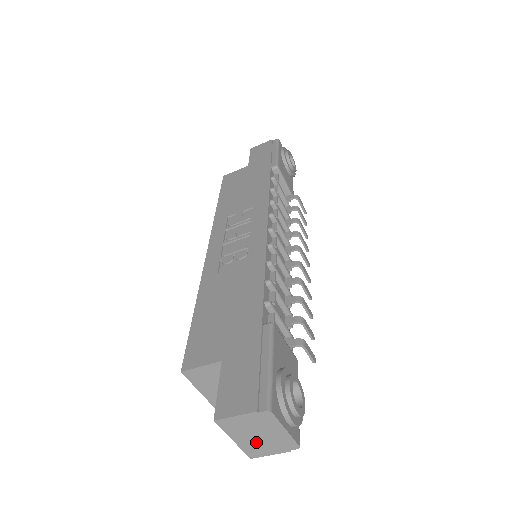
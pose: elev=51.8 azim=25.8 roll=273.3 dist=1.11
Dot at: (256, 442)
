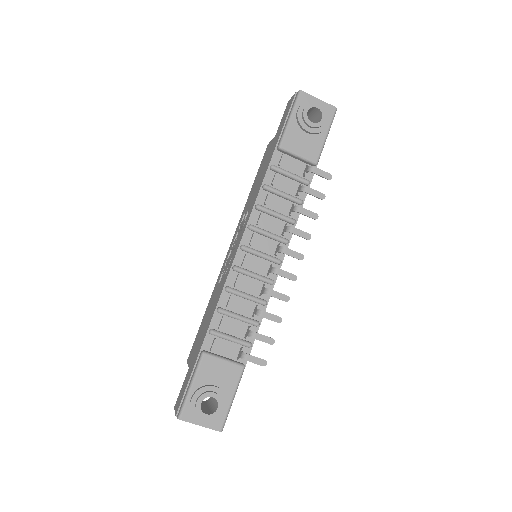
Dot at: occluded
